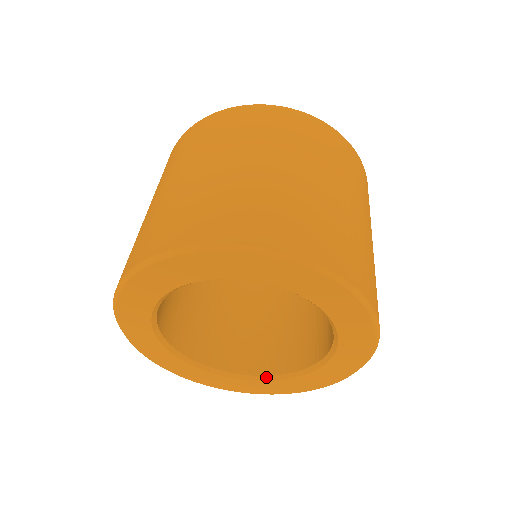
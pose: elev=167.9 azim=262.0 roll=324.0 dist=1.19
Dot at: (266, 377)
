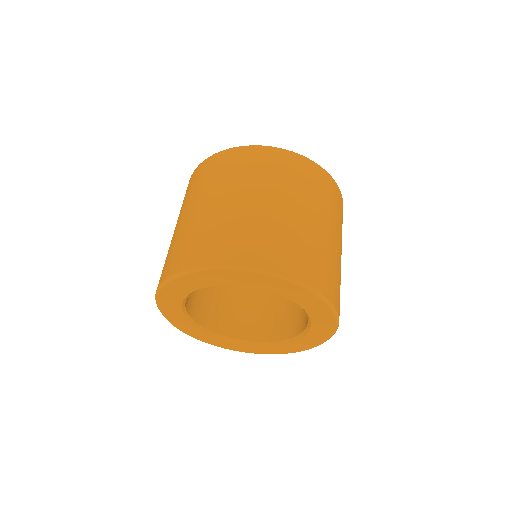
Dot at: (274, 342)
